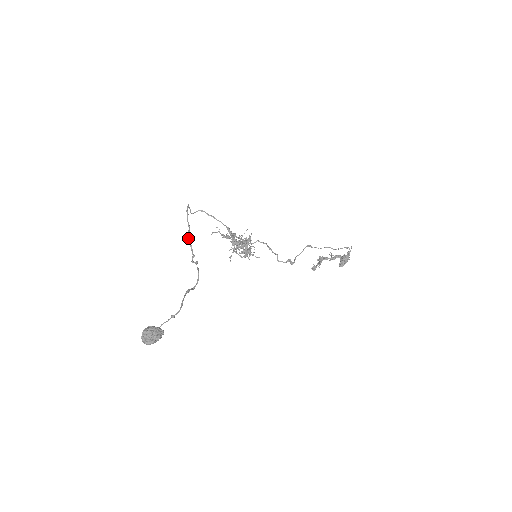
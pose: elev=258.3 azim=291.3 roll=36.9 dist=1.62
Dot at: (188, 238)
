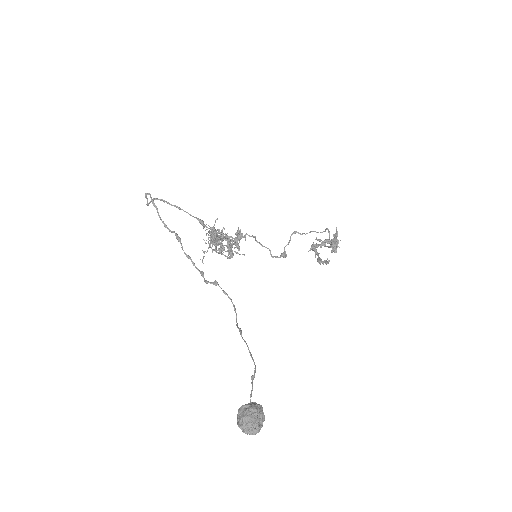
Dot at: (181, 247)
